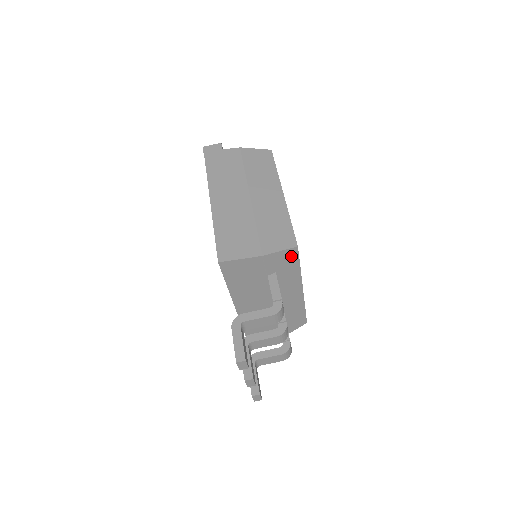
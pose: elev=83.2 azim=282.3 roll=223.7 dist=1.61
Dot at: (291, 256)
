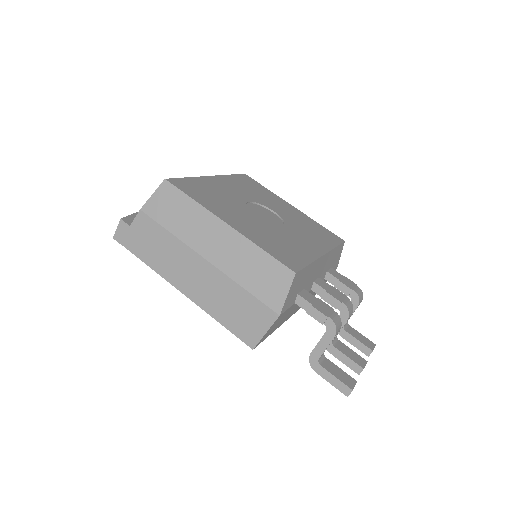
Dot at: (297, 279)
